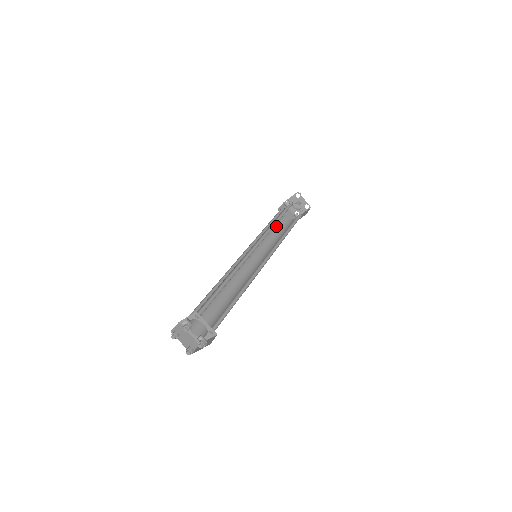
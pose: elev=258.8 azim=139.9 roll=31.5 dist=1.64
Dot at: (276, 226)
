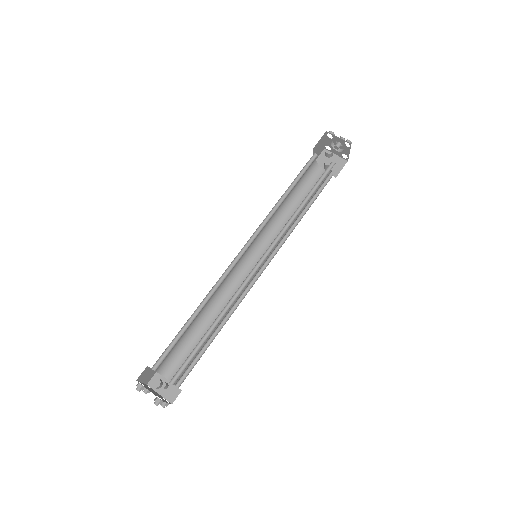
Dot at: (297, 183)
